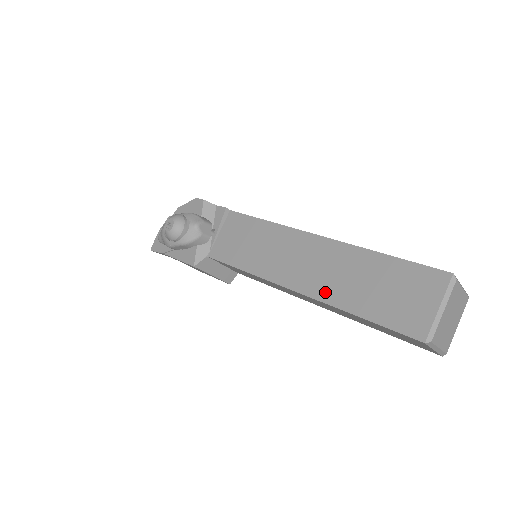
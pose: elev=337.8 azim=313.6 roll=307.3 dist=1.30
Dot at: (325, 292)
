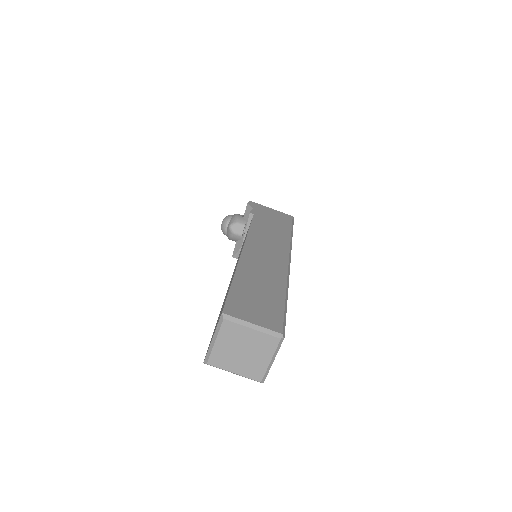
Dot at: occluded
